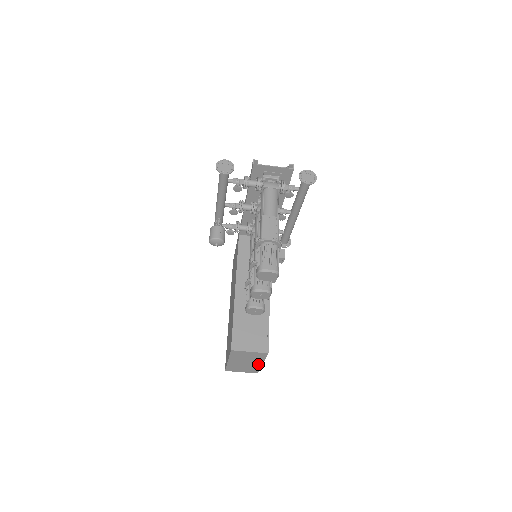
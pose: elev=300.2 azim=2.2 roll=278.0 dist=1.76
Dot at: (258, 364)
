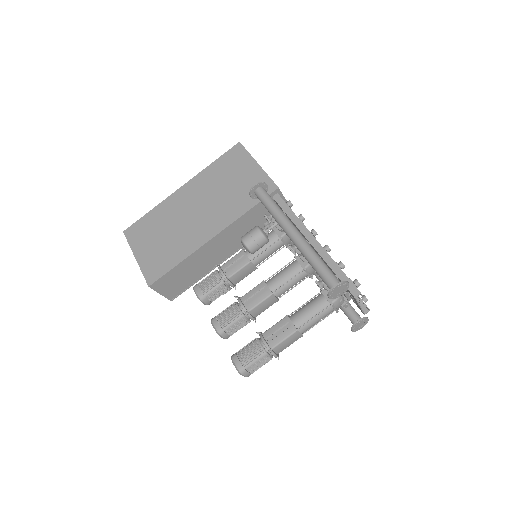
Dot at: occluded
